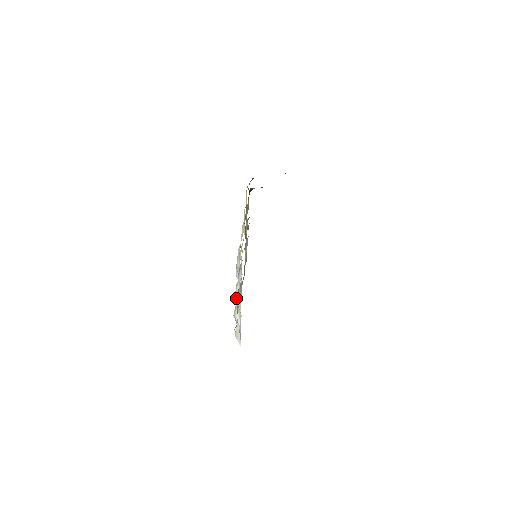
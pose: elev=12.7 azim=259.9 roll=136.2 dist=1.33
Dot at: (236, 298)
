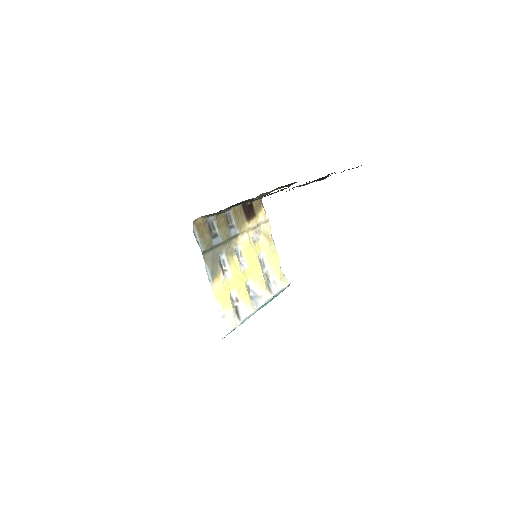
Dot at: (254, 298)
